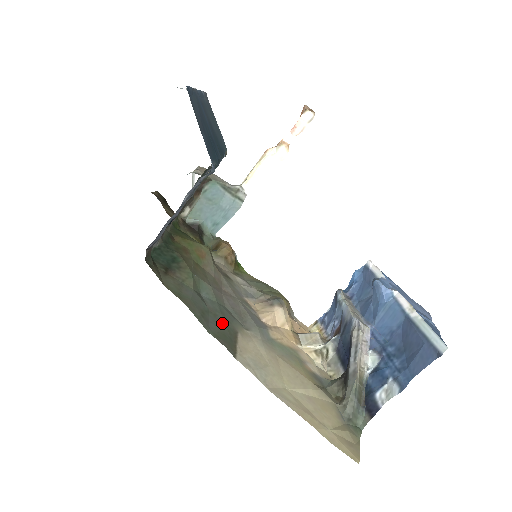
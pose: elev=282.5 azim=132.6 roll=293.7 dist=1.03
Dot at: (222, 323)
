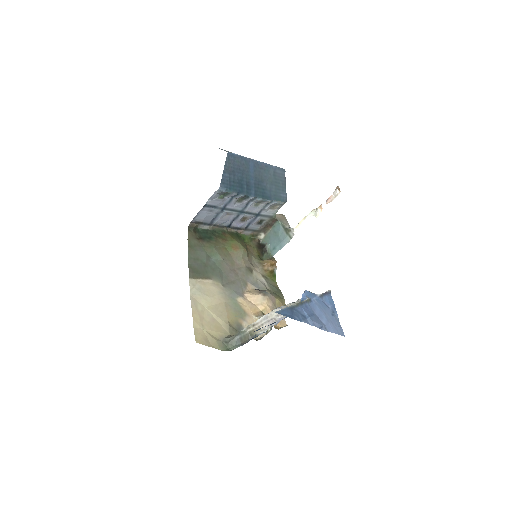
Dot at: (205, 270)
